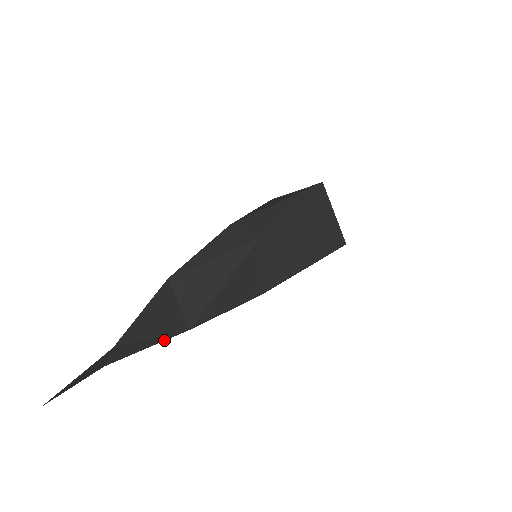
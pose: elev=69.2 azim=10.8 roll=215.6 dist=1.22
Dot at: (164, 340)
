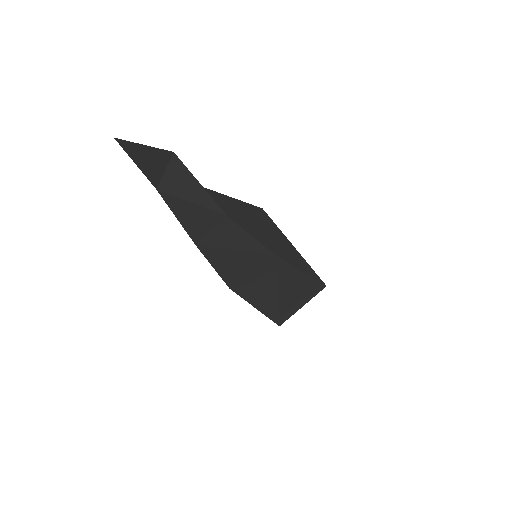
Dot at: (207, 208)
